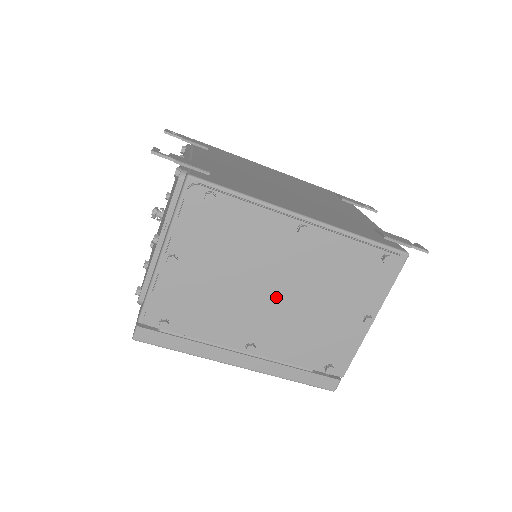
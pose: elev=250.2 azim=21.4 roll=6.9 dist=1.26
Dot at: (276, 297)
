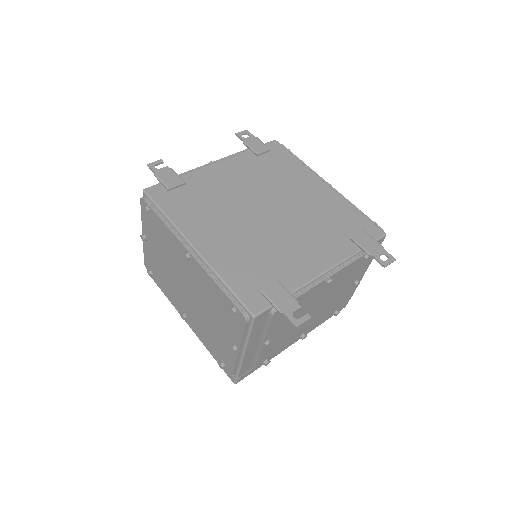
Dot at: (188, 292)
